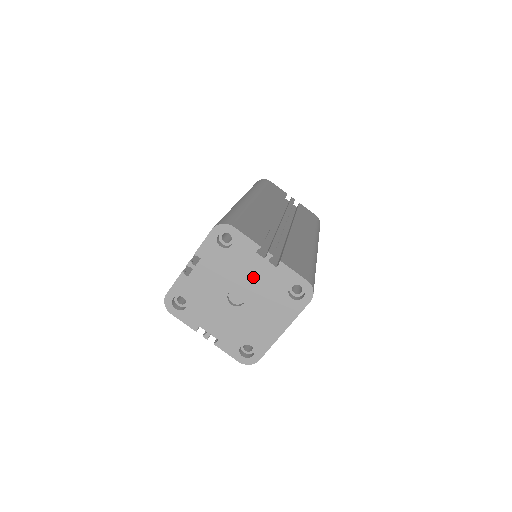
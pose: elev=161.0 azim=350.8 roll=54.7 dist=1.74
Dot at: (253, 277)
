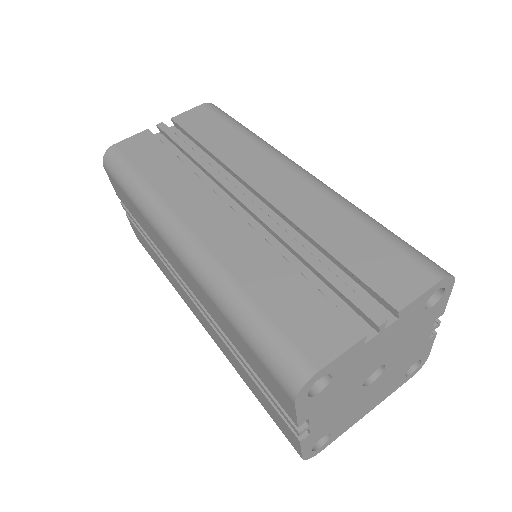
Dot at: (408, 349)
